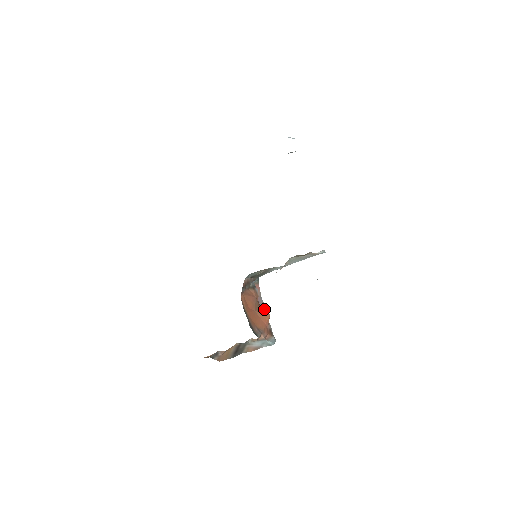
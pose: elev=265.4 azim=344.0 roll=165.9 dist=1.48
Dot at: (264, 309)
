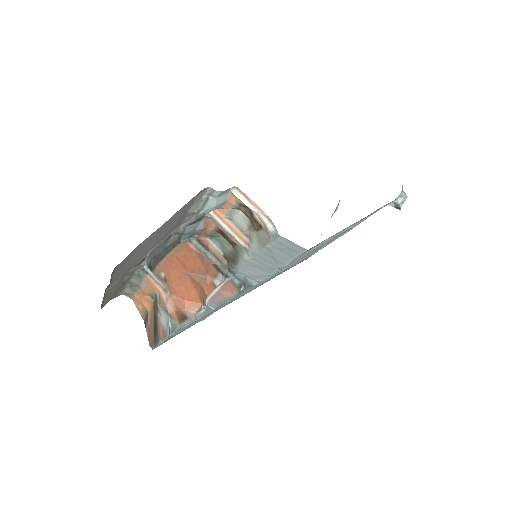
Dot at: (211, 307)
